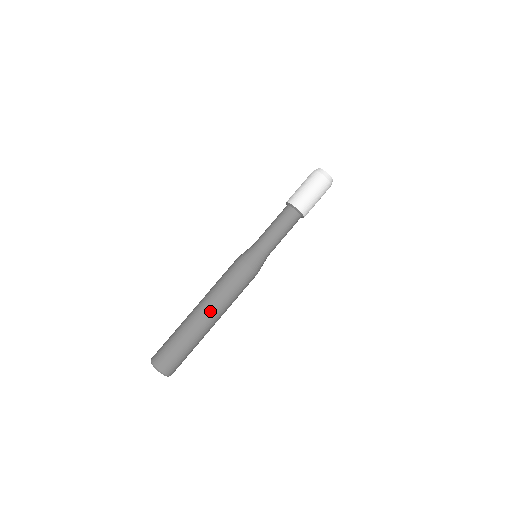
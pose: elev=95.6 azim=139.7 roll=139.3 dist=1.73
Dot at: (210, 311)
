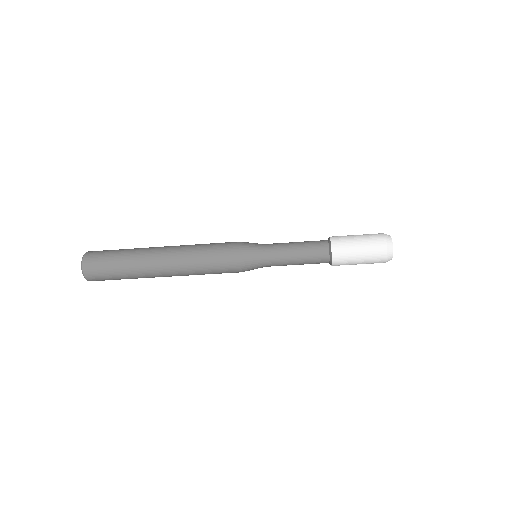
Dot at: occluded
